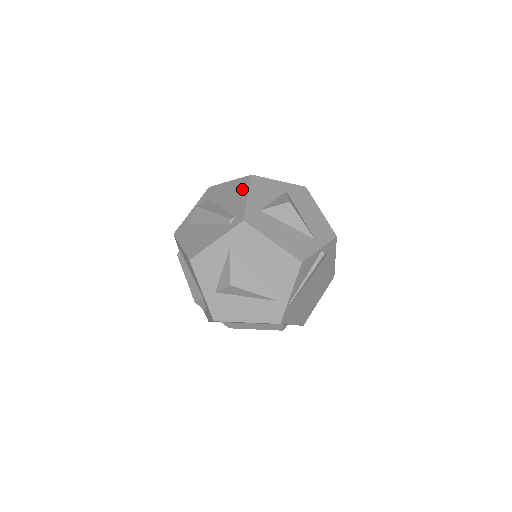
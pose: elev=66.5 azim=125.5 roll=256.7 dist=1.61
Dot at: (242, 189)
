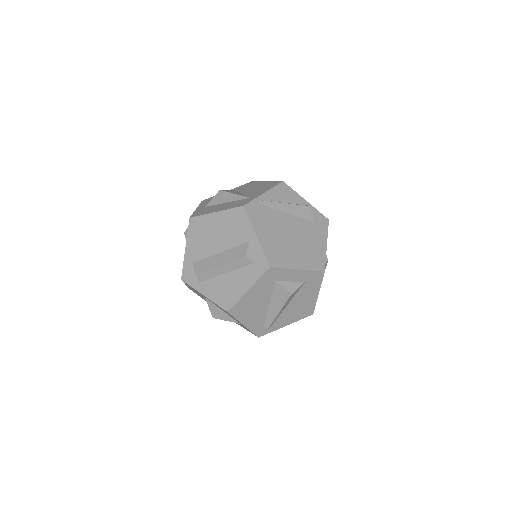
Dot at: occluded
